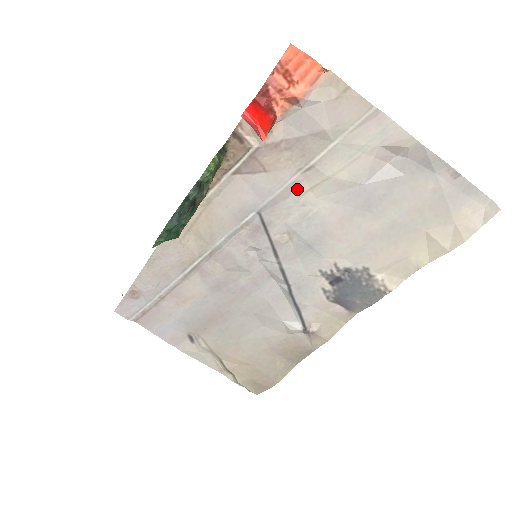
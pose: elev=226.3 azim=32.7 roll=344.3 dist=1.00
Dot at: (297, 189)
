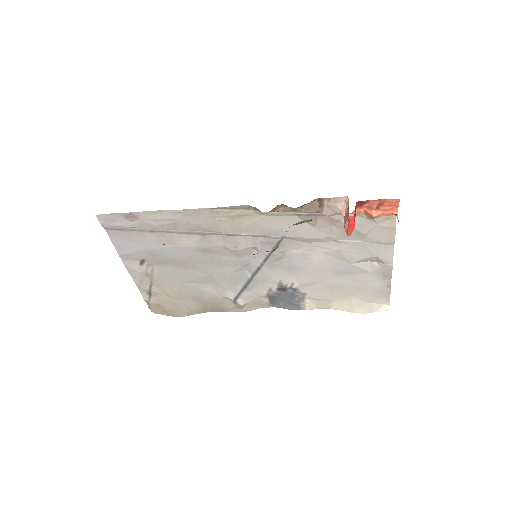
Dot at: (317, 242)
